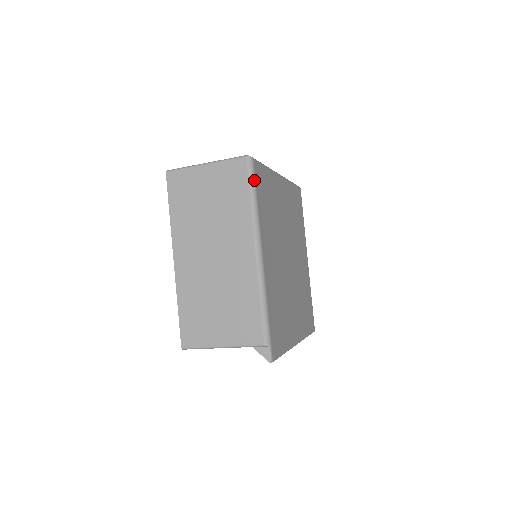
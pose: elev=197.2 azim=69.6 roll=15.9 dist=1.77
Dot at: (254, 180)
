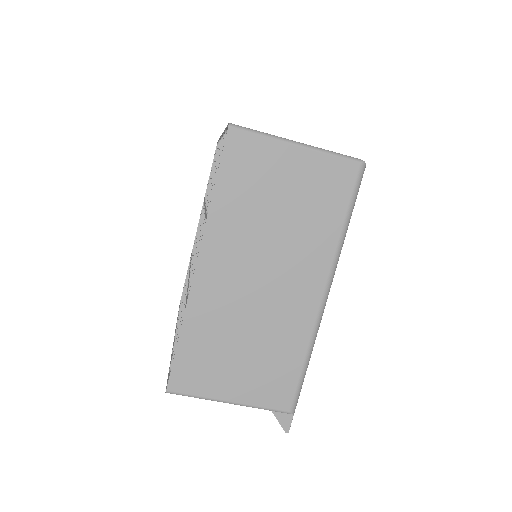
Dot at: (356, 198)
